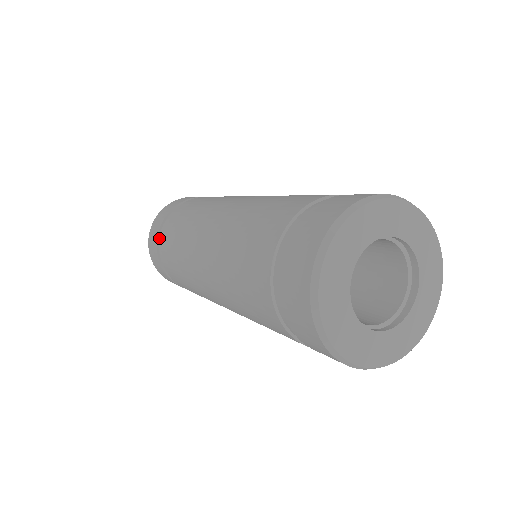
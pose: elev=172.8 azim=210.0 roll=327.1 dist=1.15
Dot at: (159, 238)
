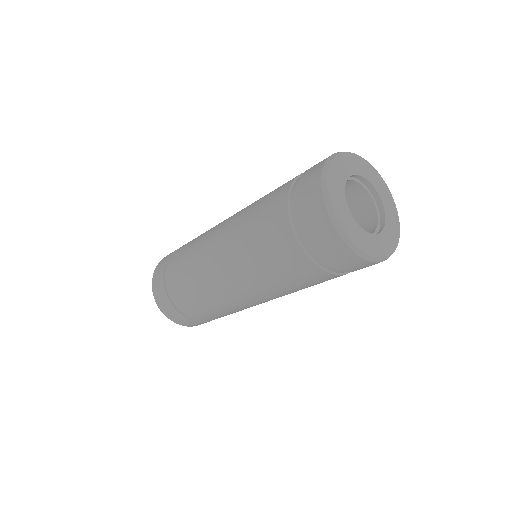
Dot at: occluded
